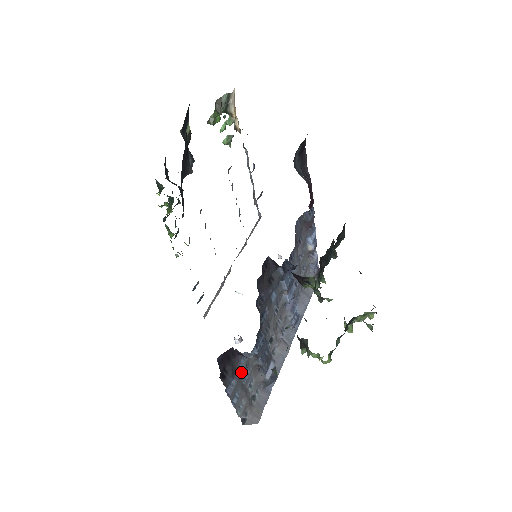
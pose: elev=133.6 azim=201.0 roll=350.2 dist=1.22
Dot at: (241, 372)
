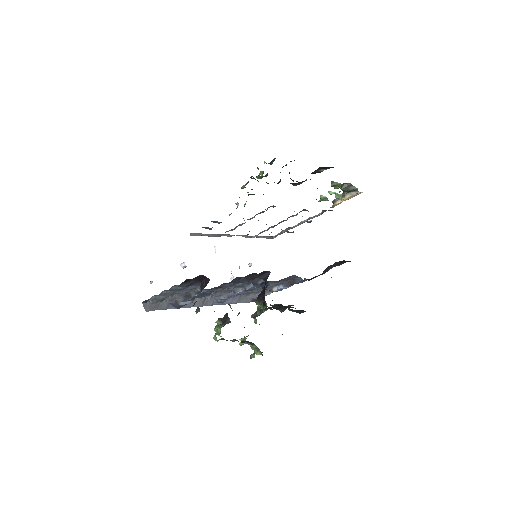
Dot at: (187, 288)
